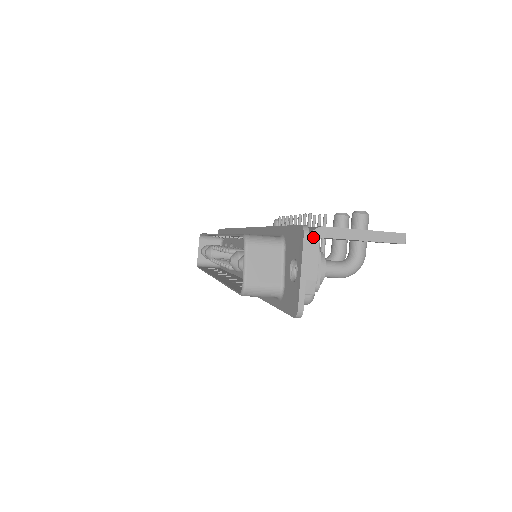
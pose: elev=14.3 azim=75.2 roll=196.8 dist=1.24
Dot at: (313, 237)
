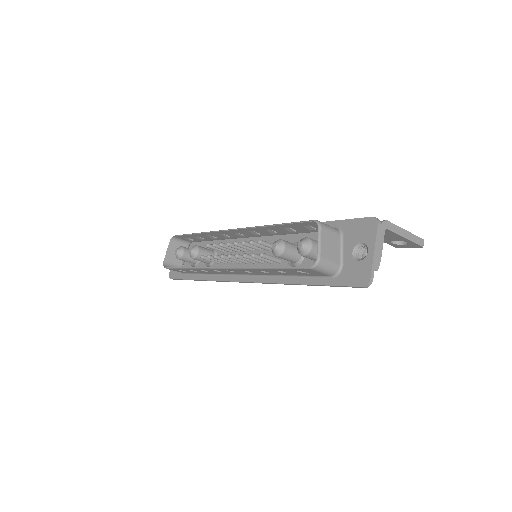
Dot at: (382, 227)
